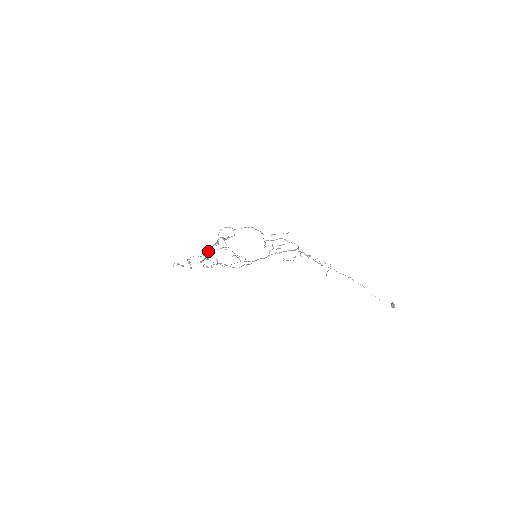
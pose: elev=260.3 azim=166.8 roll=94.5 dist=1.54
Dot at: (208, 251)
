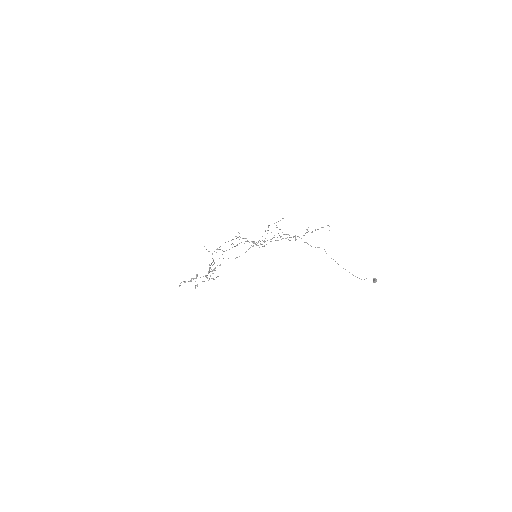
Dot at: (209, 267)
